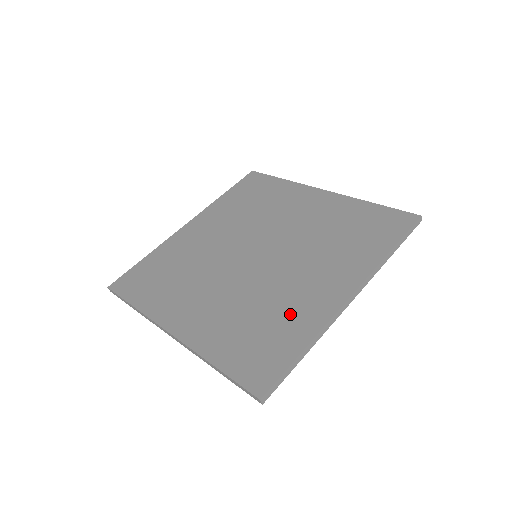
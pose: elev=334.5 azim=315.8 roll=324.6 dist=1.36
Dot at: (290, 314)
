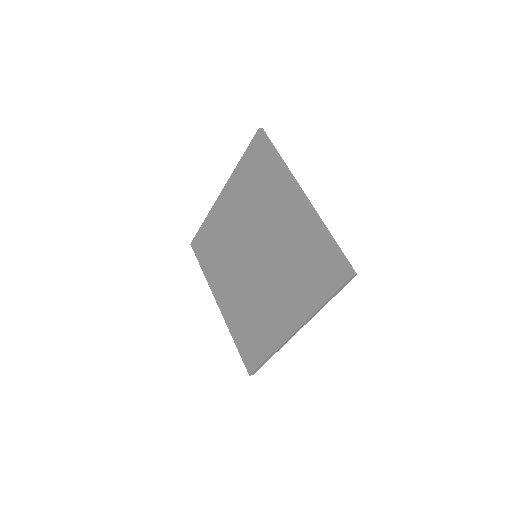
Dot at: (265, 327)
